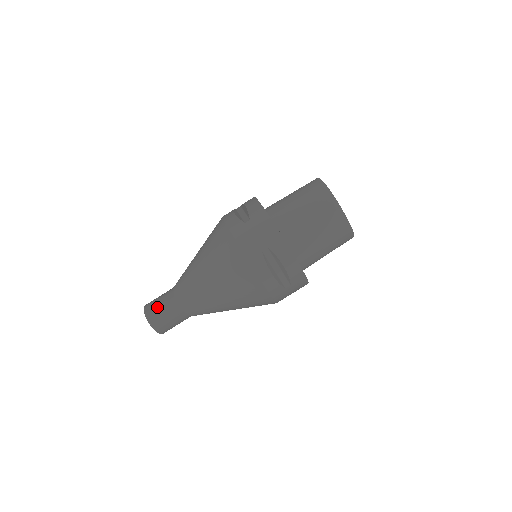
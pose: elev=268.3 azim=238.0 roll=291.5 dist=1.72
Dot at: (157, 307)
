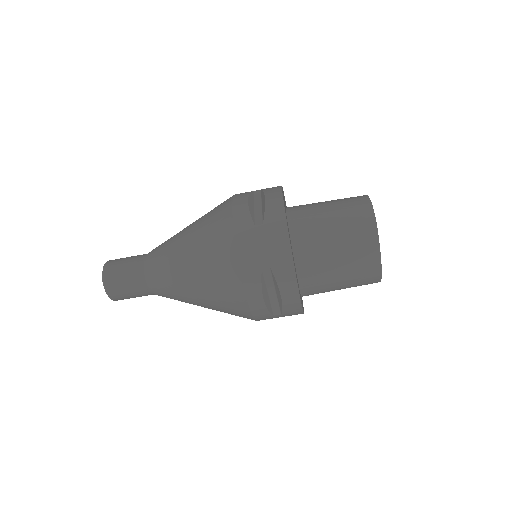
Dot at: (119, 273)
